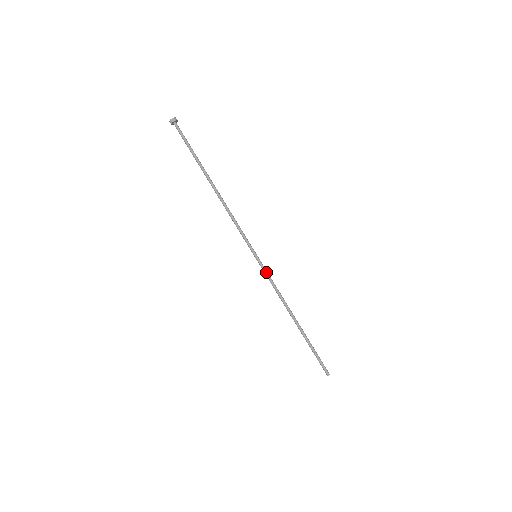
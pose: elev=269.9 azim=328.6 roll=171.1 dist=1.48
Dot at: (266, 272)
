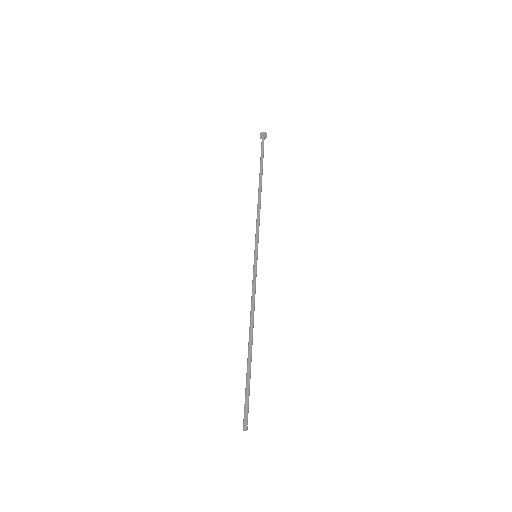
Dot at: (256, 274)
